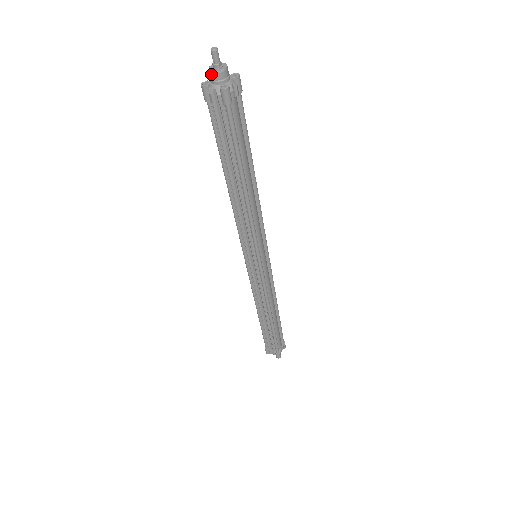
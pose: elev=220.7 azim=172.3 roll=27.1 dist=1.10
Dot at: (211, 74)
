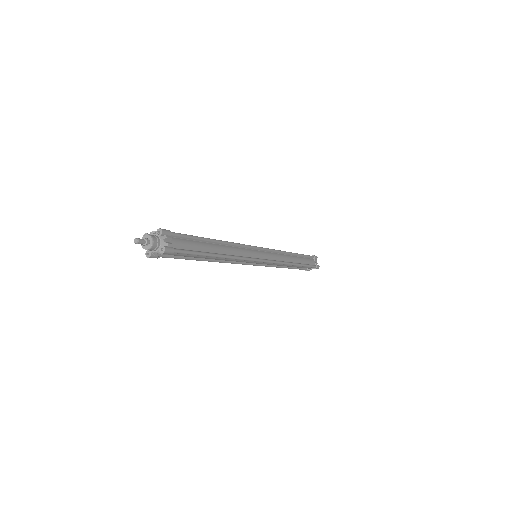
Dot at: occluded
